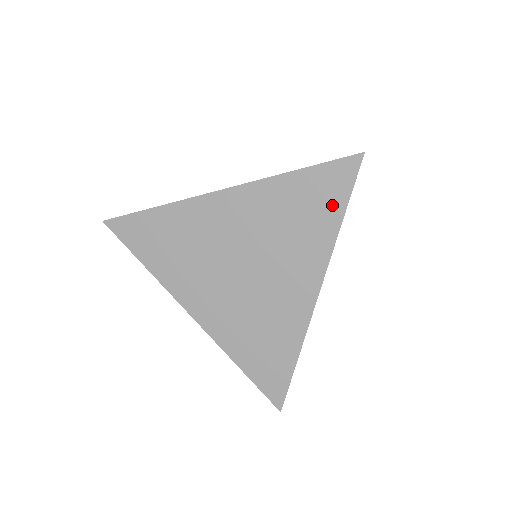
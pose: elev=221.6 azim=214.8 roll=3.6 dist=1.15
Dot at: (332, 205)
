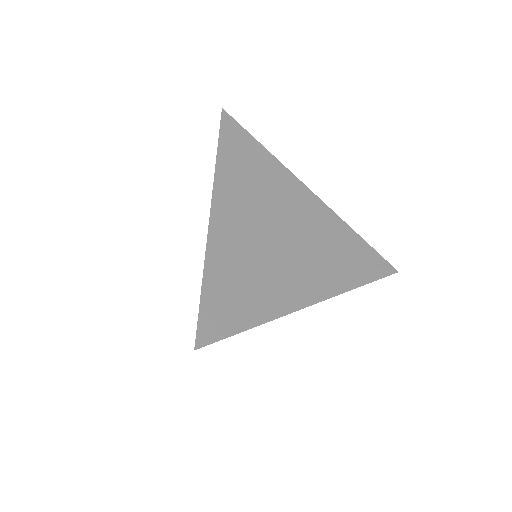
Dot at: occluded
